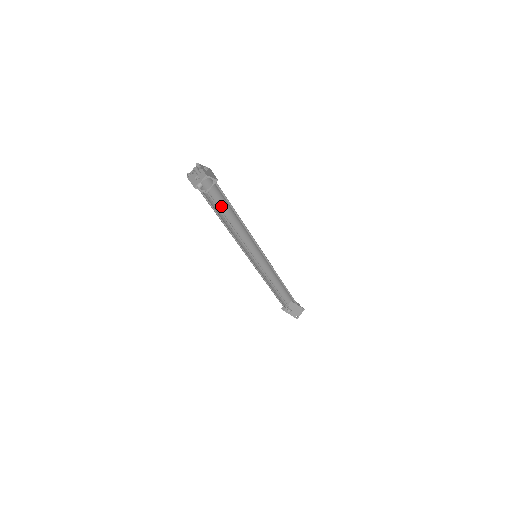
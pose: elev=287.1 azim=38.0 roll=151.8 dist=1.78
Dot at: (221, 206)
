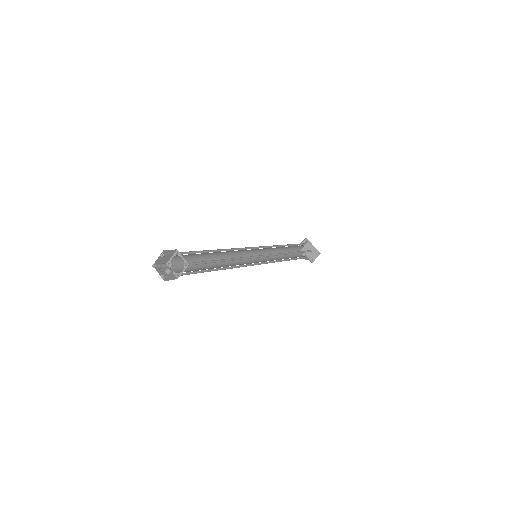
Dot at: (204, 253)
